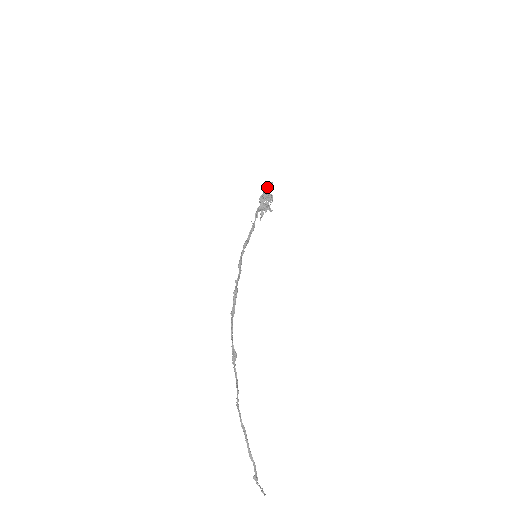
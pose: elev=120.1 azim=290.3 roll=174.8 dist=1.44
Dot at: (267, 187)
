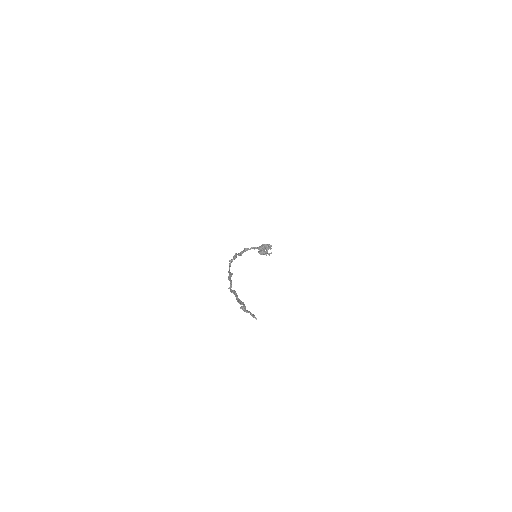
Dot at: occluded
